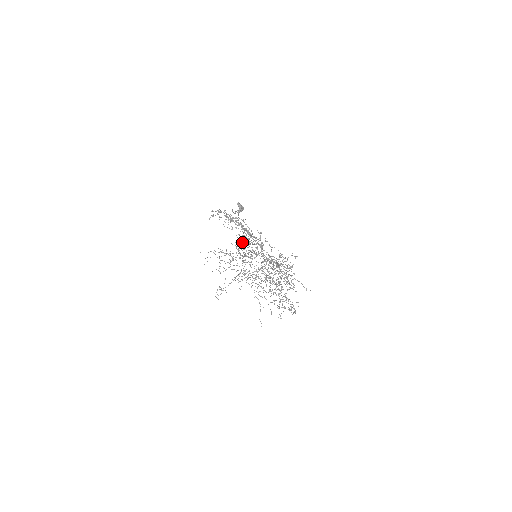
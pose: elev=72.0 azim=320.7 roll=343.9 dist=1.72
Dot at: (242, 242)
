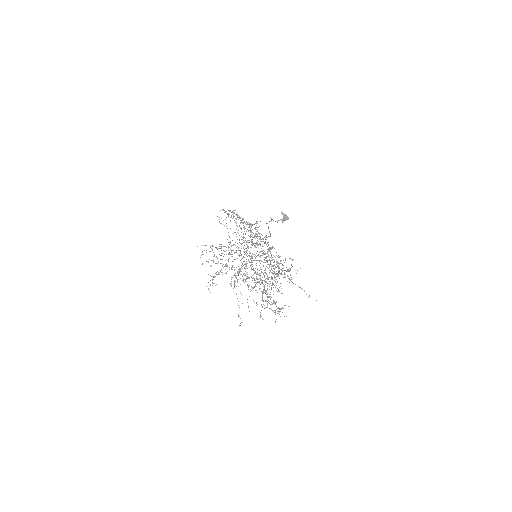
Dot at: occluded
